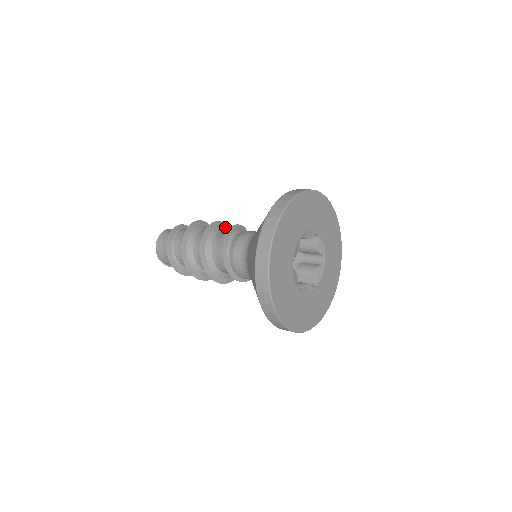
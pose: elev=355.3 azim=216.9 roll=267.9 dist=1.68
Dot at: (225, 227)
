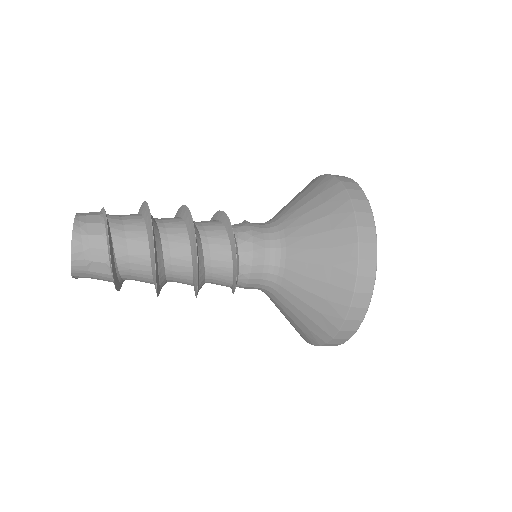
Dot at: (189, 213)
